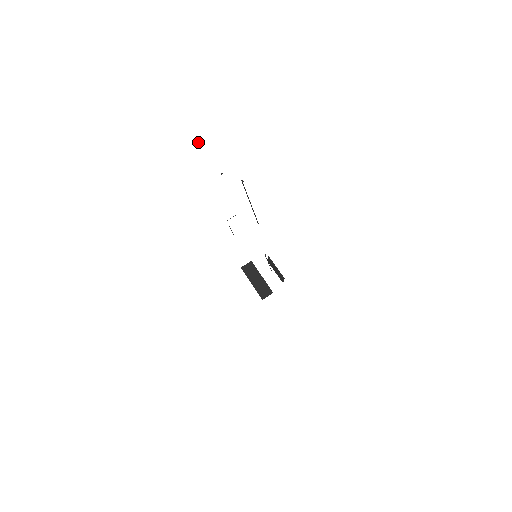
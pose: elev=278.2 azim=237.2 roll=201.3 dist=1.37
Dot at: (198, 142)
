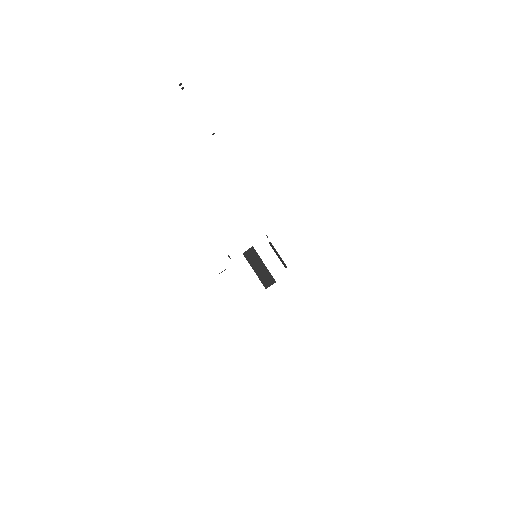
Dot at: (182, 88)
